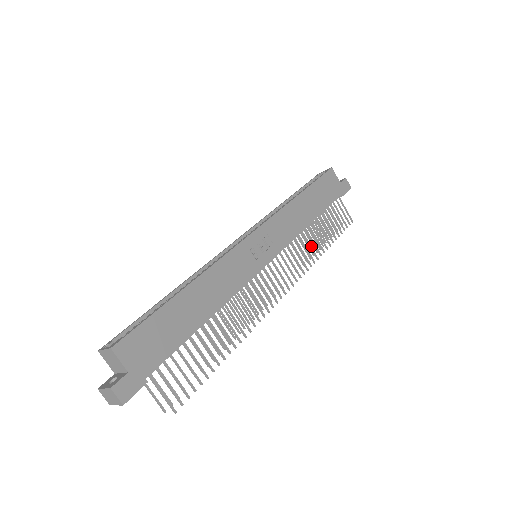
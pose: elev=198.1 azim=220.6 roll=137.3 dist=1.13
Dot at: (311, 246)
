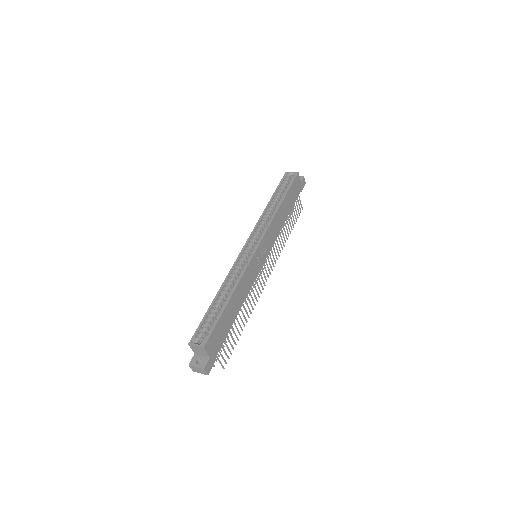
Dot at: (282, 239)
